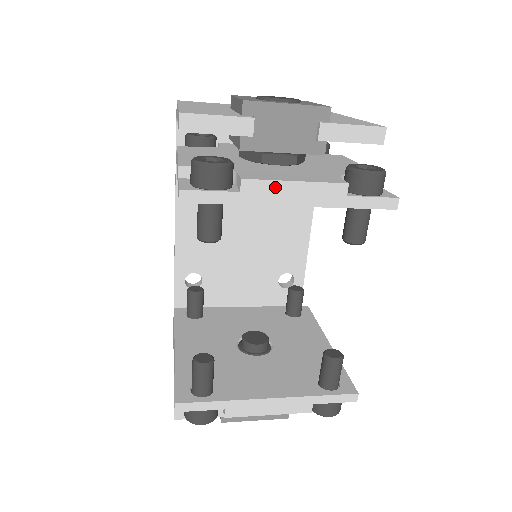
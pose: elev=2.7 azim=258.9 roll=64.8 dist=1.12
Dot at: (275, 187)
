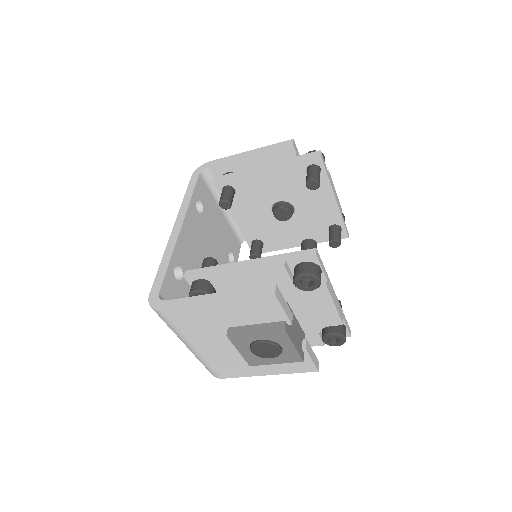
Dot at: (333, 186)
